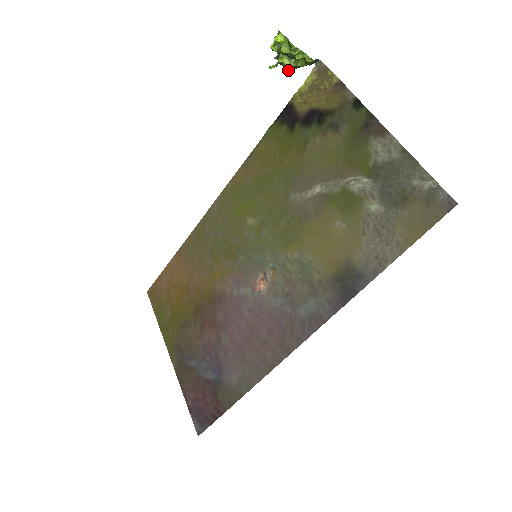
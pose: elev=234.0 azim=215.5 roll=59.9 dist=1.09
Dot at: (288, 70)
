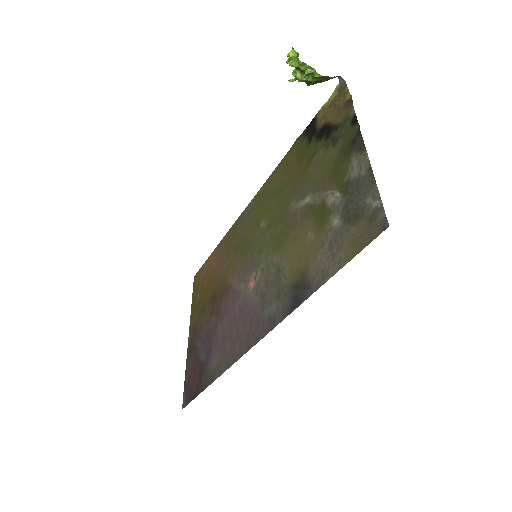
Dot at: occluded
